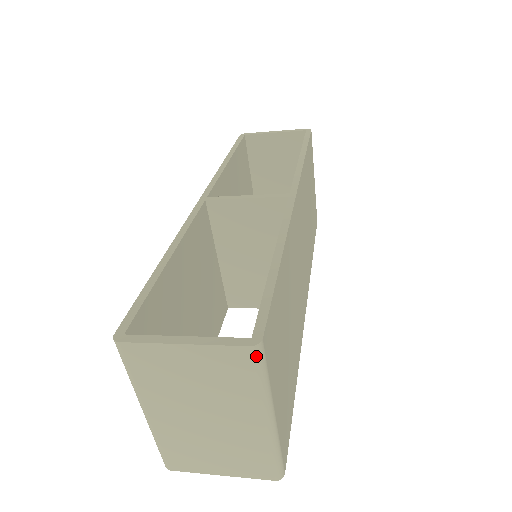
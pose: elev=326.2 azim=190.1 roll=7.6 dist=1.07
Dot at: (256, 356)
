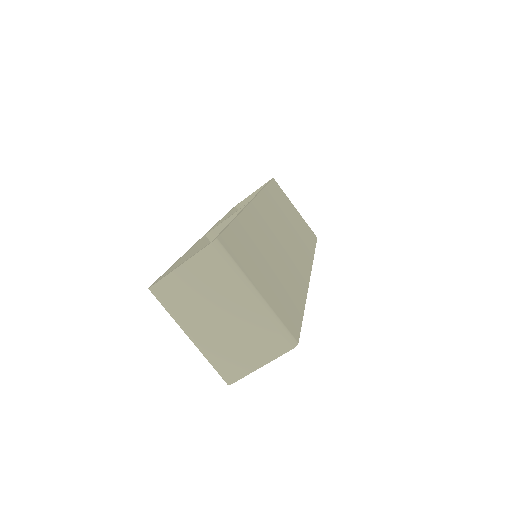
Dot at: (218, 249)
